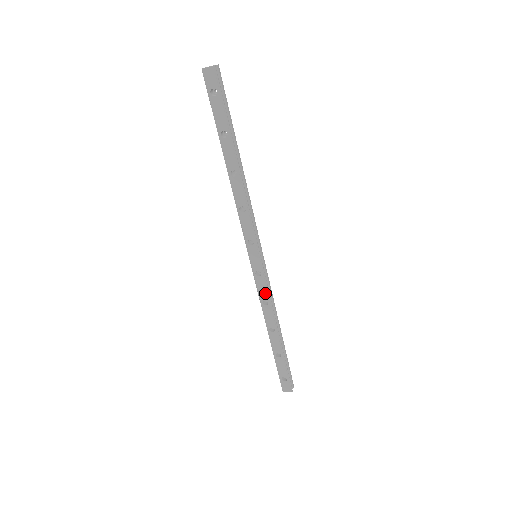
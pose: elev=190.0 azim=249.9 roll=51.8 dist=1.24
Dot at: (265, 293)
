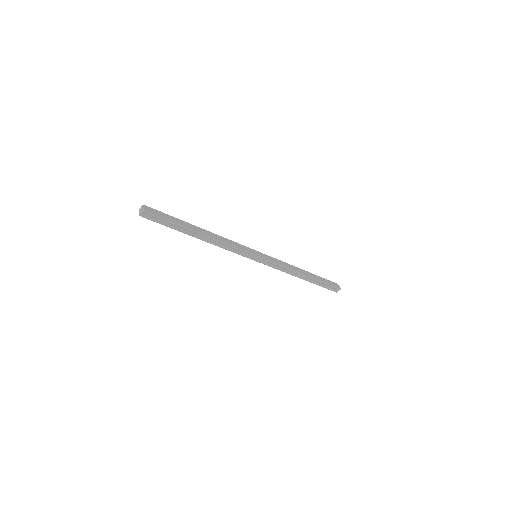
Dot at: (275, 268)
